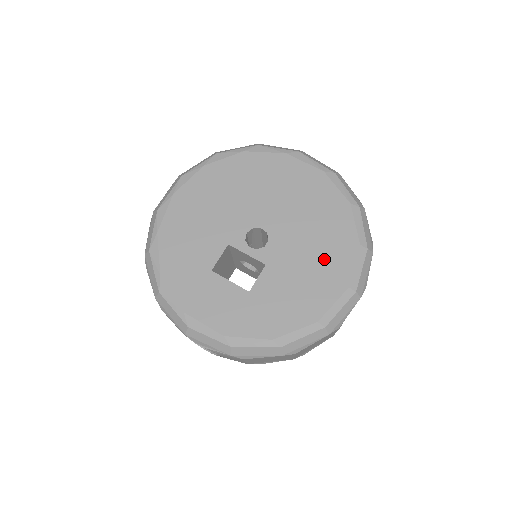
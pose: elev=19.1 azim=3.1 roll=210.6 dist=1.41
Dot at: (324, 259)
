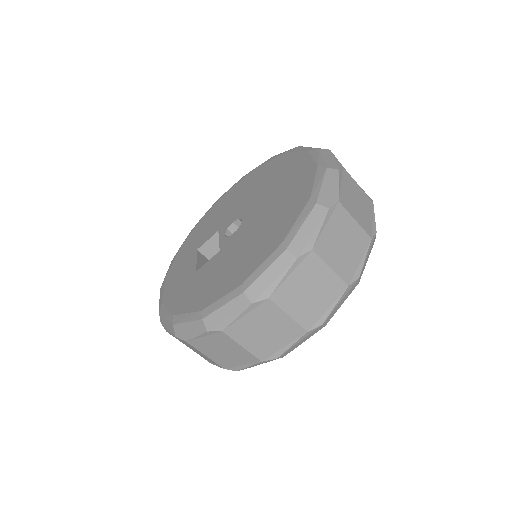
Dot at: (250, 253)
